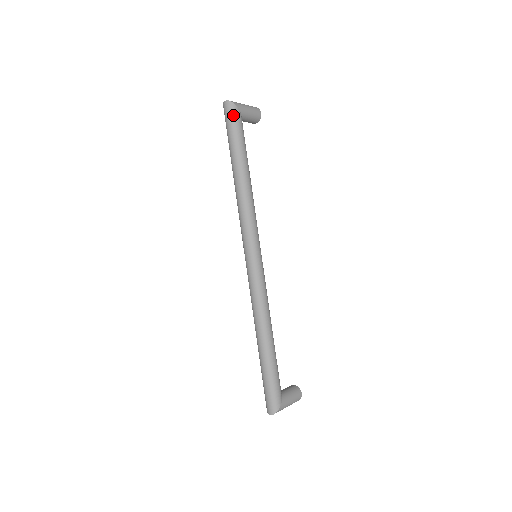
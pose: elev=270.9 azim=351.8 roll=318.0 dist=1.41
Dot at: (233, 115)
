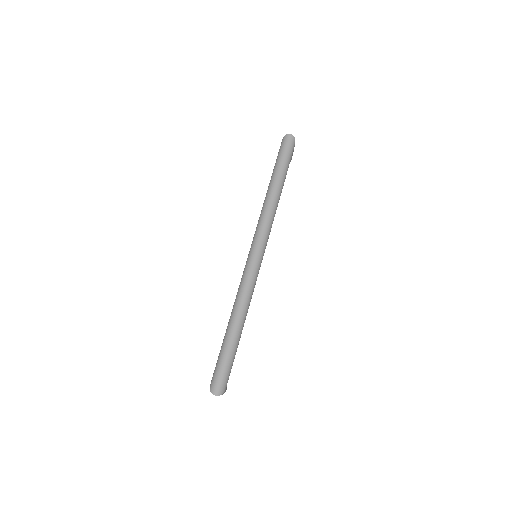
Dot at: (292, 147)
